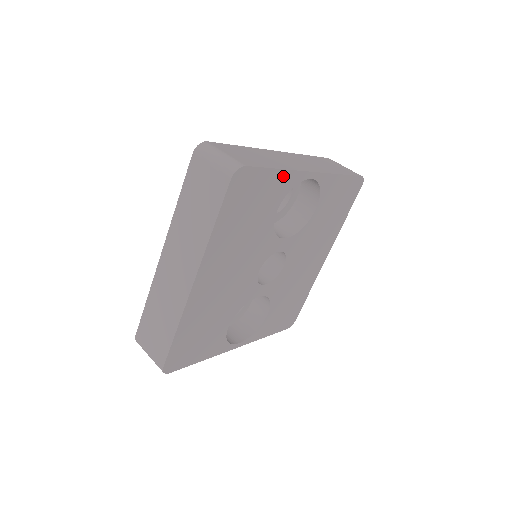
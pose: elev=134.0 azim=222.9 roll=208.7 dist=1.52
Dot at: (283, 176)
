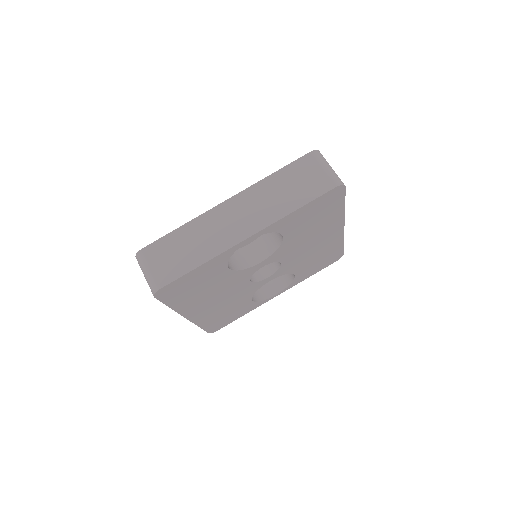
Dot at: (210, 263)
